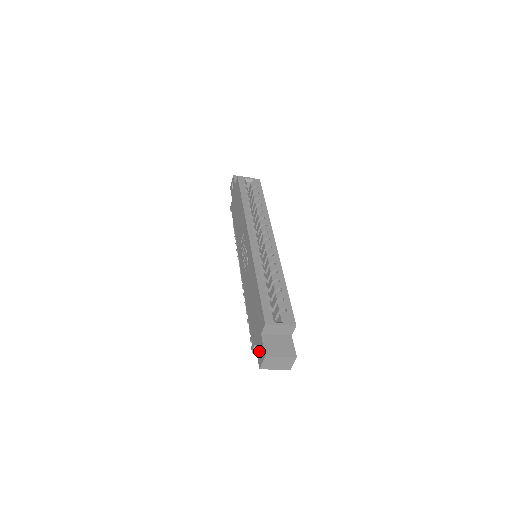
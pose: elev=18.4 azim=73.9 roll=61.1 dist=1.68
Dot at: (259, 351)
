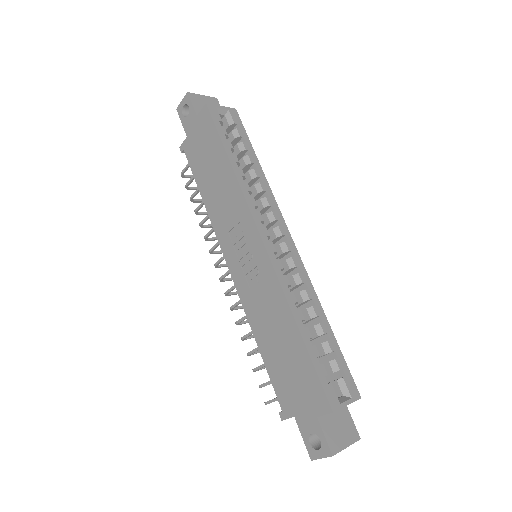
Dot at: (309, 436)
